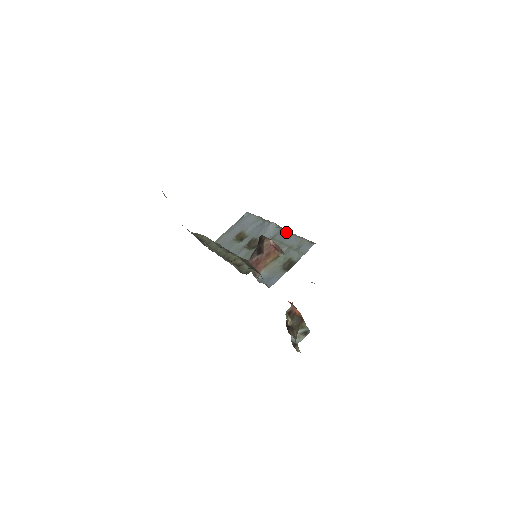
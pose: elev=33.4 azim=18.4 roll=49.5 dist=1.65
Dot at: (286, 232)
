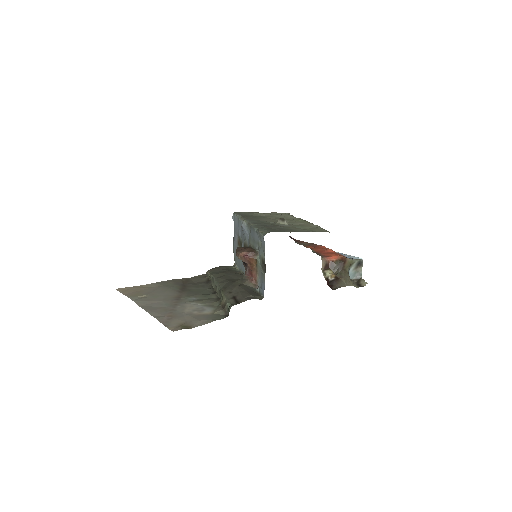
Dot at: (251, 229)
